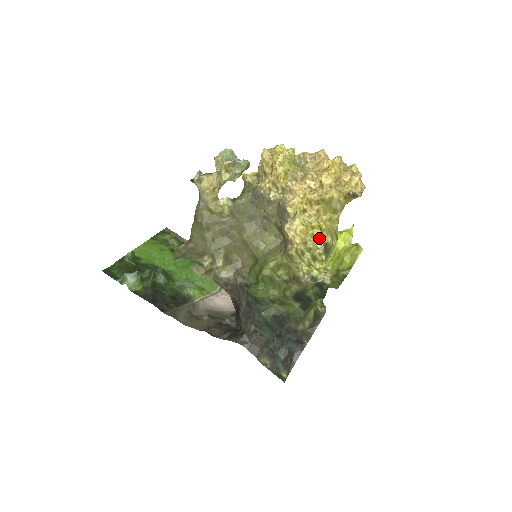
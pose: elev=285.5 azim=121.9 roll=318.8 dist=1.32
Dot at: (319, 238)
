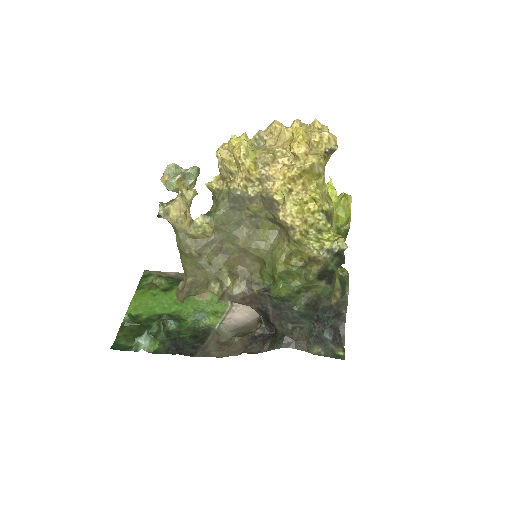
Dot at: (317, 210)
